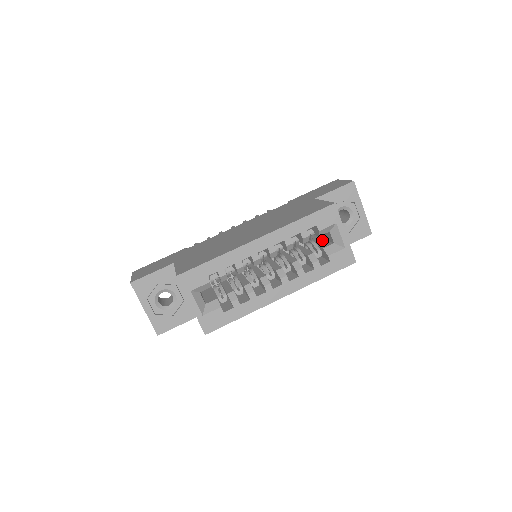
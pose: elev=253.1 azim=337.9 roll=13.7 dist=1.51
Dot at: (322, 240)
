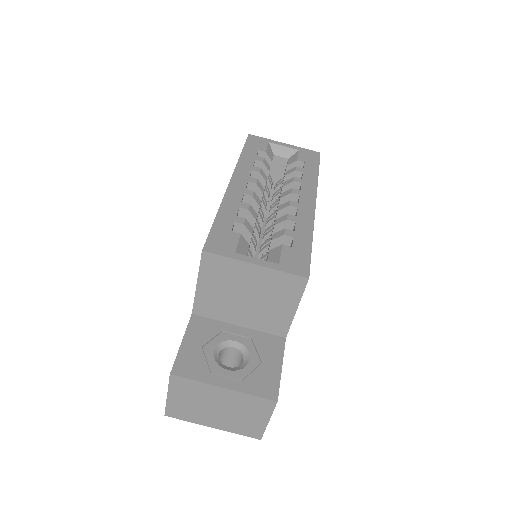
Dot at: occluded
